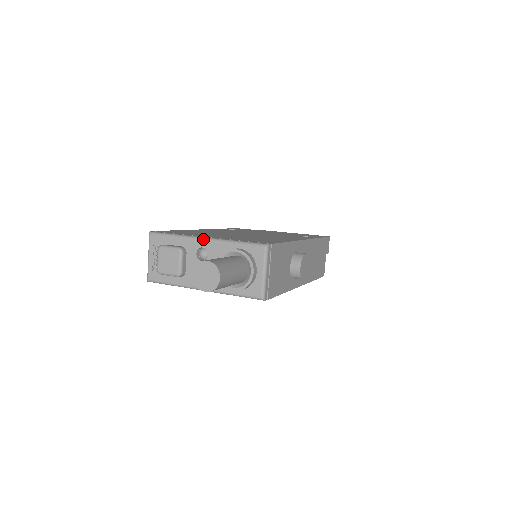
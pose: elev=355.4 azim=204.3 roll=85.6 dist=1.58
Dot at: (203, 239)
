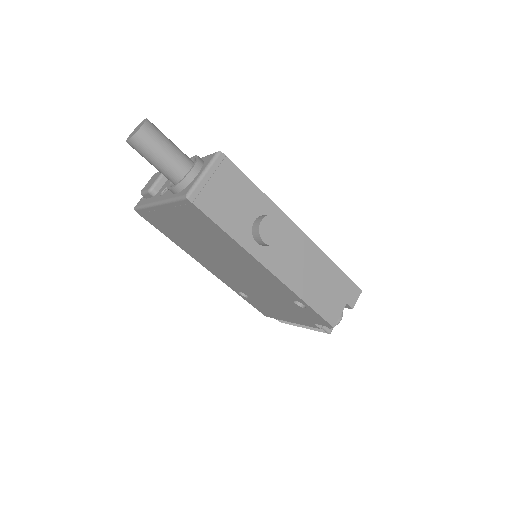
Dot at: occluded
